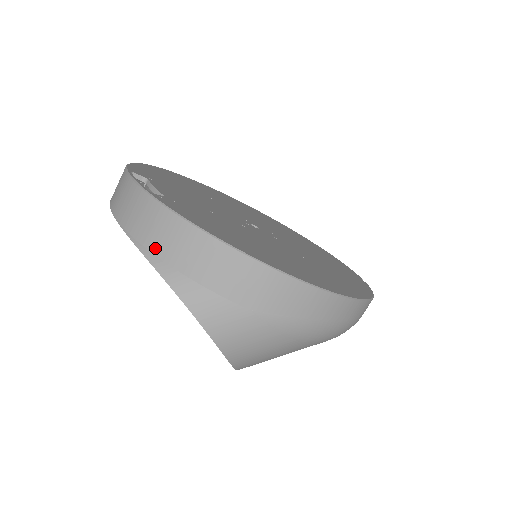
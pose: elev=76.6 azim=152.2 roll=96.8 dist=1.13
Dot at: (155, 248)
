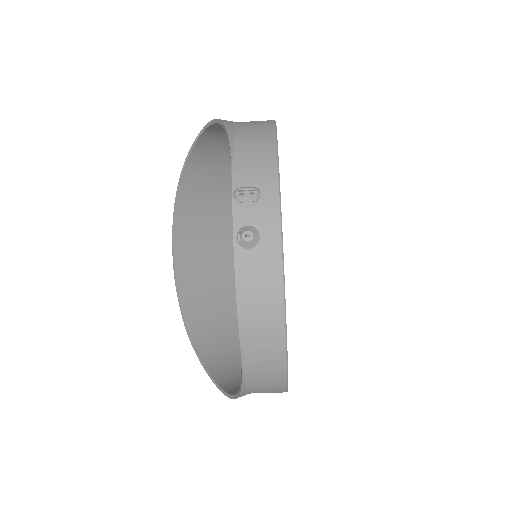
Dot at: (252, 387)
